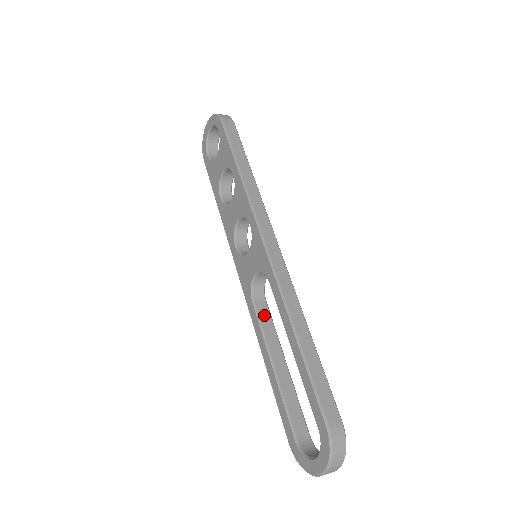
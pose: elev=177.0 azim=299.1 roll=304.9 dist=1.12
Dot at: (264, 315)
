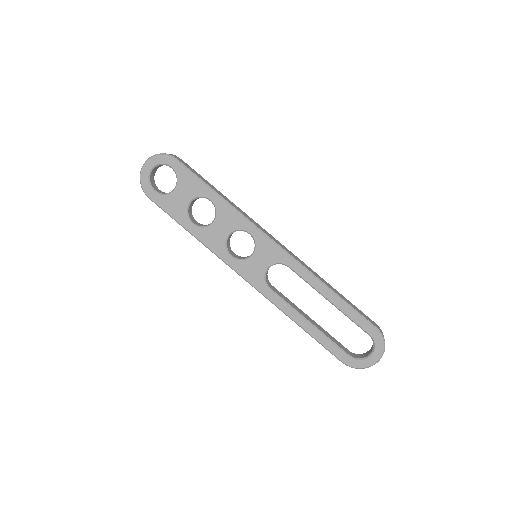
Dot at: (281, 295)
